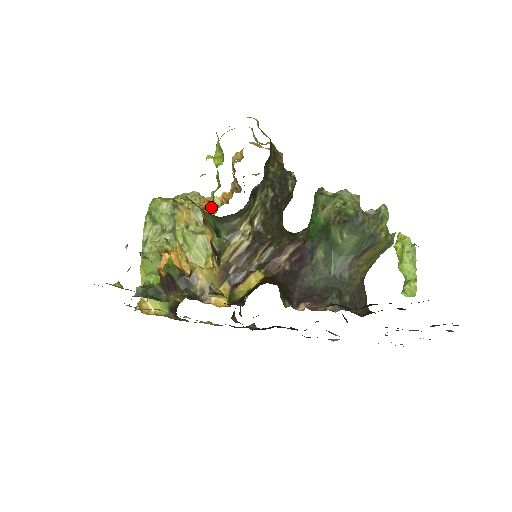
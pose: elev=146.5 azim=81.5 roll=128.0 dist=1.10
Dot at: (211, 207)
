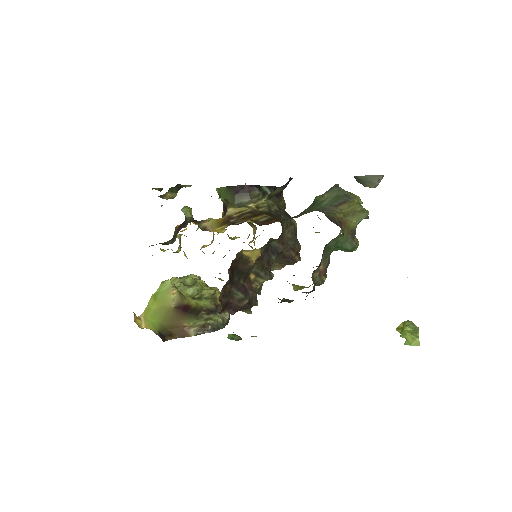
Dot at: (230, 238)
